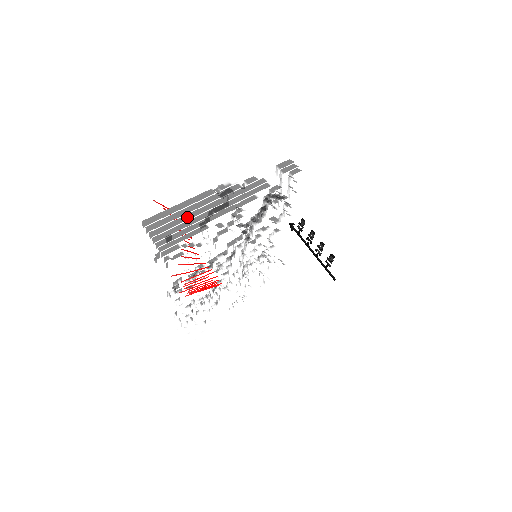
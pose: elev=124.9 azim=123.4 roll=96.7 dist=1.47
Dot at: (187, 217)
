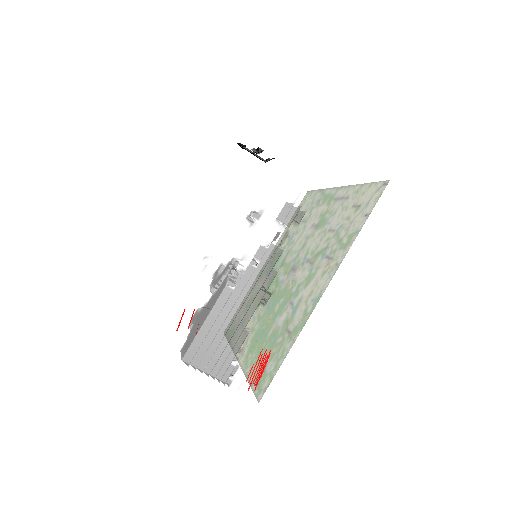
Dot at: (222, 332)
